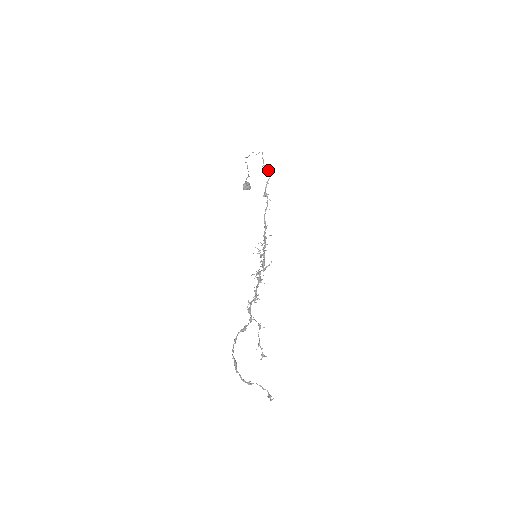
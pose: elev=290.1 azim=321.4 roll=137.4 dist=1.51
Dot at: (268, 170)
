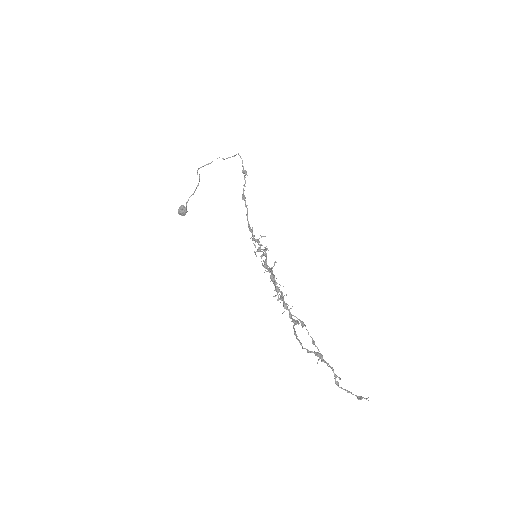
Dot at: (245, 173)
